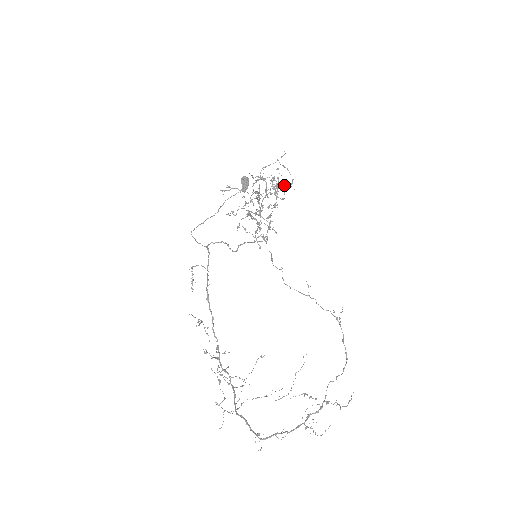
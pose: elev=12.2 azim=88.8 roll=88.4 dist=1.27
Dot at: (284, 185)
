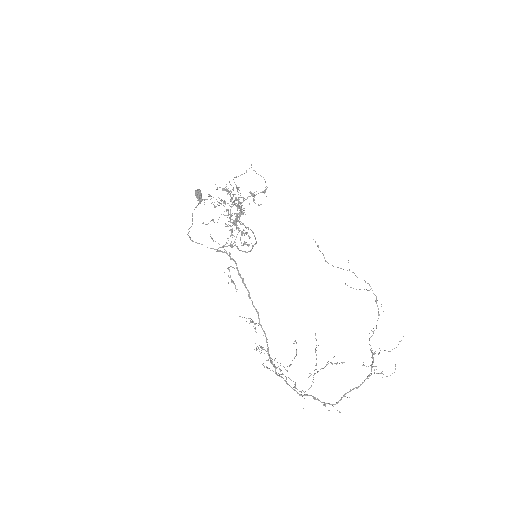
Dot at: occluded
